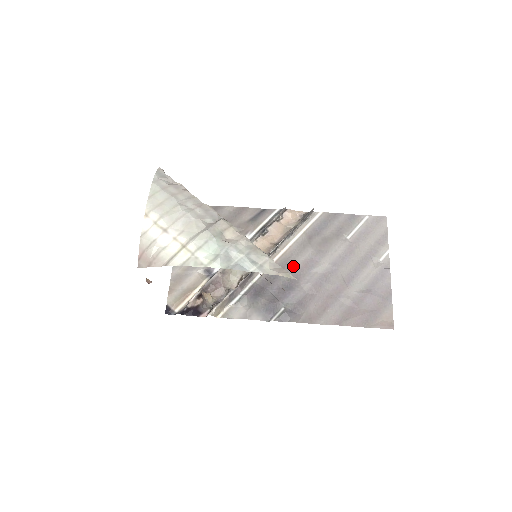
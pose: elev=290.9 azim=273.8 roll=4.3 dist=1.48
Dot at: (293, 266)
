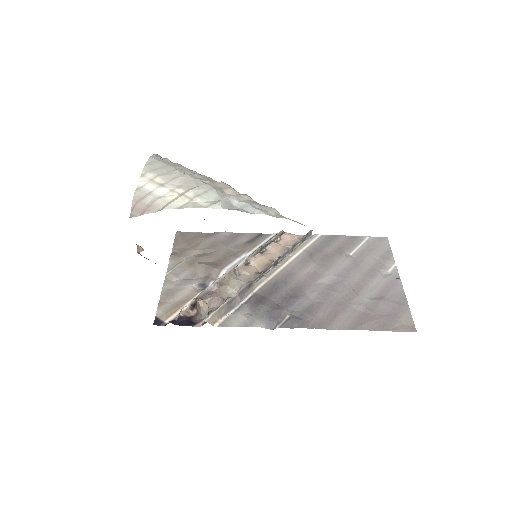
Dot at: (296, 278)
